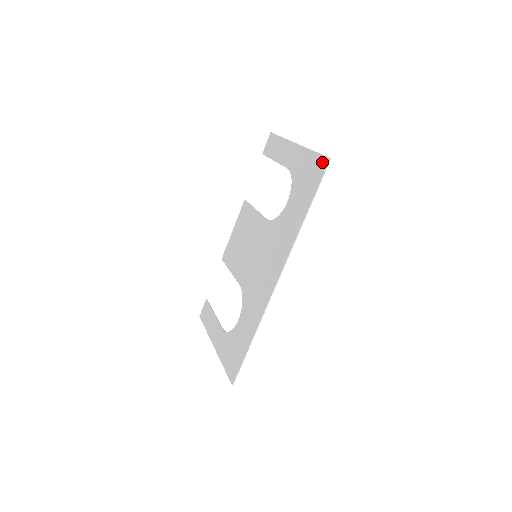
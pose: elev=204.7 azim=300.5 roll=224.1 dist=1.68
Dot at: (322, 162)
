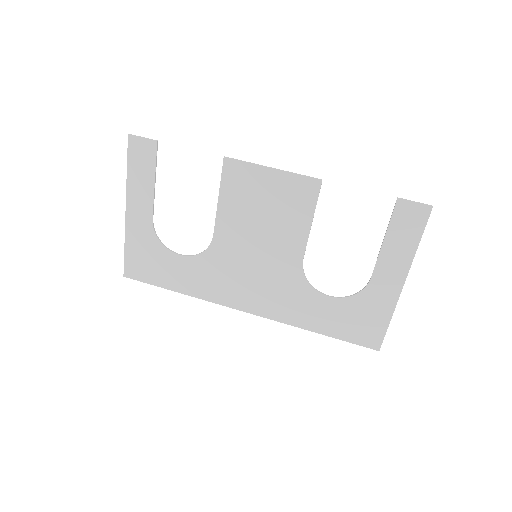
Dot at: (375, 342)
